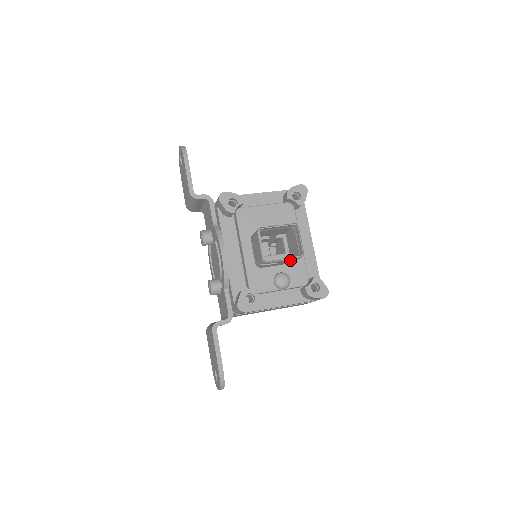
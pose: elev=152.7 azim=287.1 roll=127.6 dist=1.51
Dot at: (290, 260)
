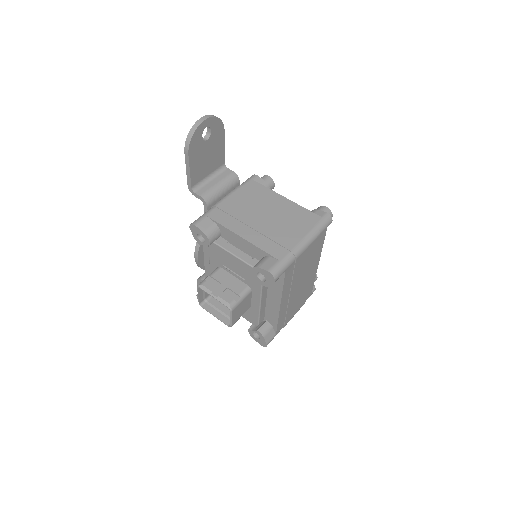
Dot at: (226, 316)
